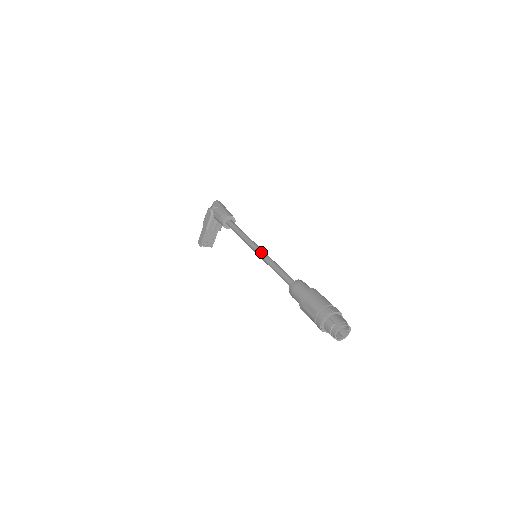
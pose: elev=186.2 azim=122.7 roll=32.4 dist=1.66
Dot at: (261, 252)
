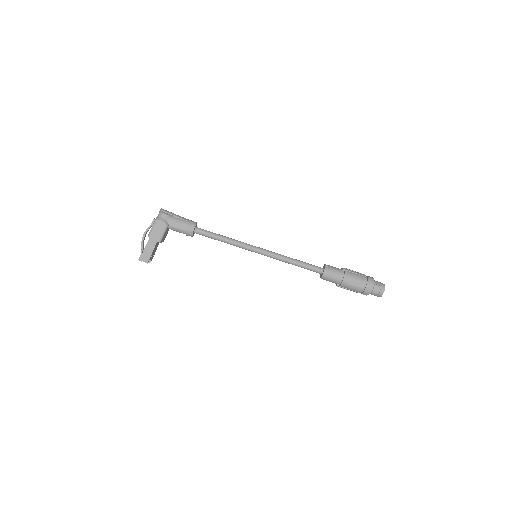
Dot at: (267, 251)
